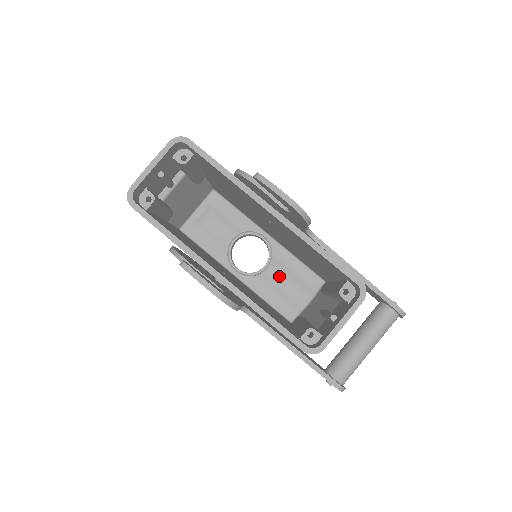
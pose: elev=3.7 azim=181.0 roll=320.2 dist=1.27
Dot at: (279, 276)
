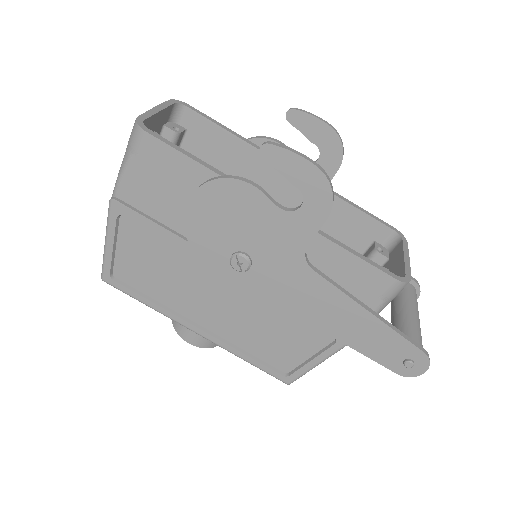
Dot at: occluded
